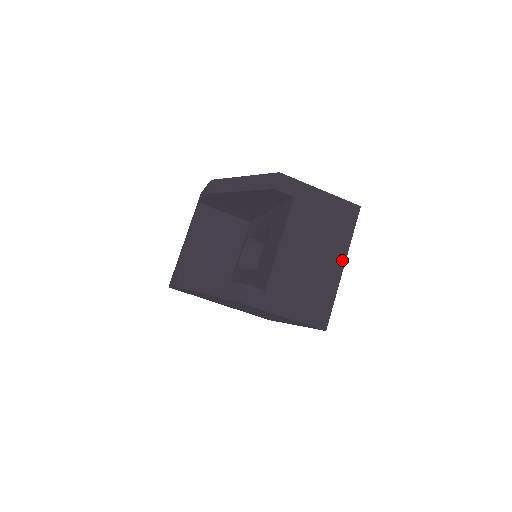
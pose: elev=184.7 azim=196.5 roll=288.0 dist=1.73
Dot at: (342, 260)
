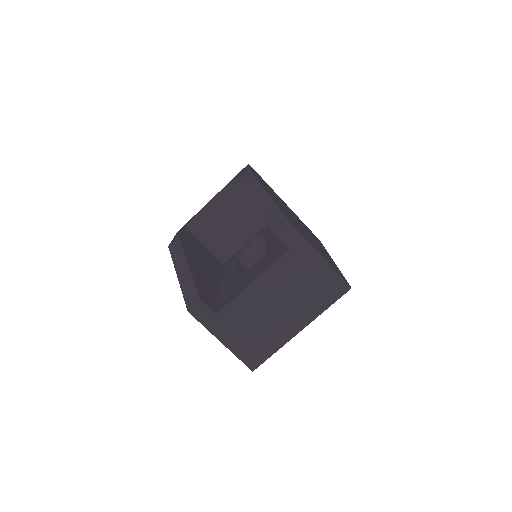
Dot at: (303, 324)
